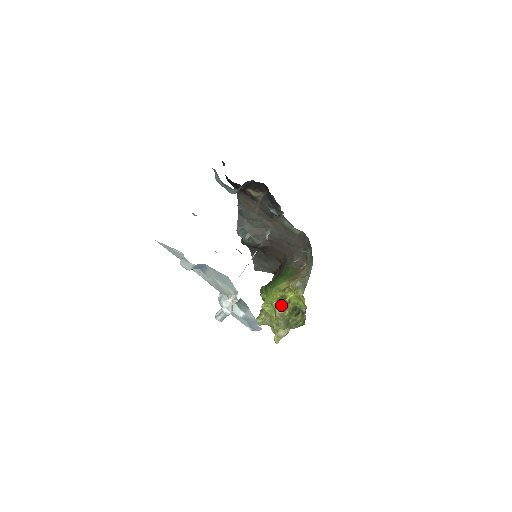
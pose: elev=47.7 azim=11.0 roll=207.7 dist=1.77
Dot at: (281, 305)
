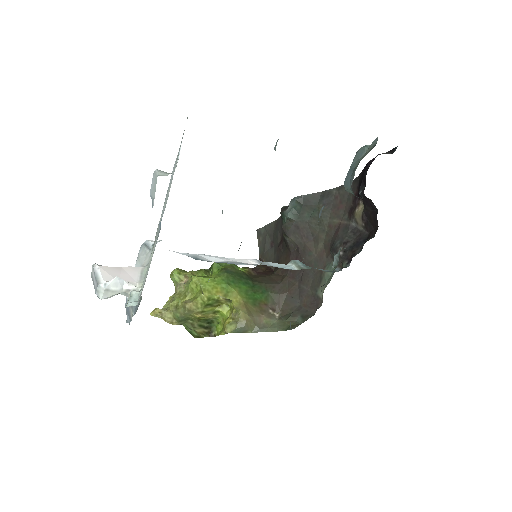
Dot at: (204, 305)
